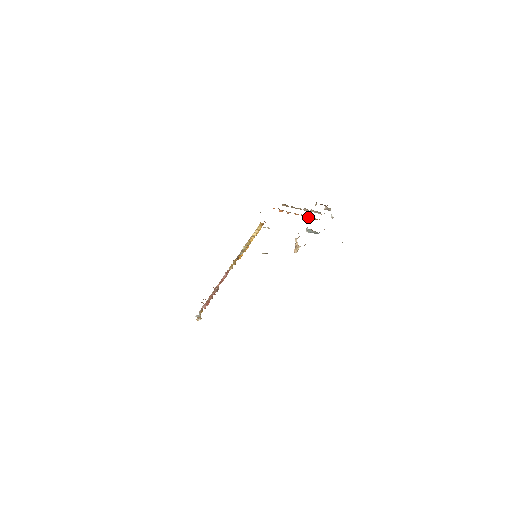
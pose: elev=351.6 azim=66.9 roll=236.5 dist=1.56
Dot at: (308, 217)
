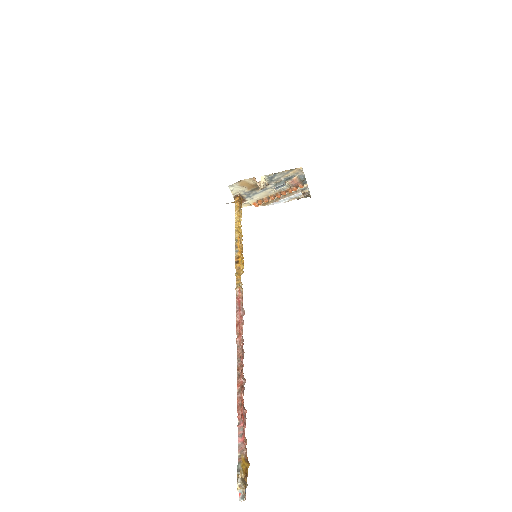
Dot at: (282, 193)
